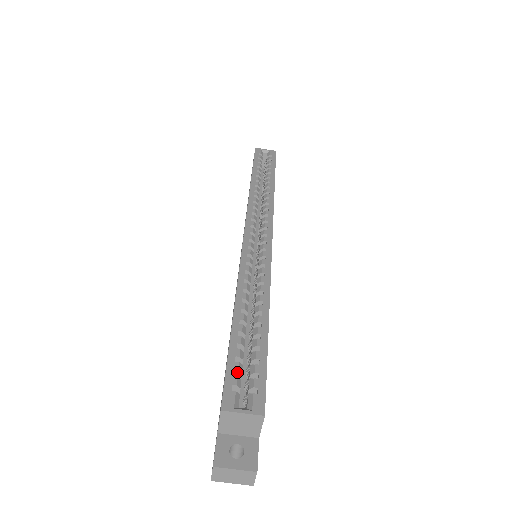
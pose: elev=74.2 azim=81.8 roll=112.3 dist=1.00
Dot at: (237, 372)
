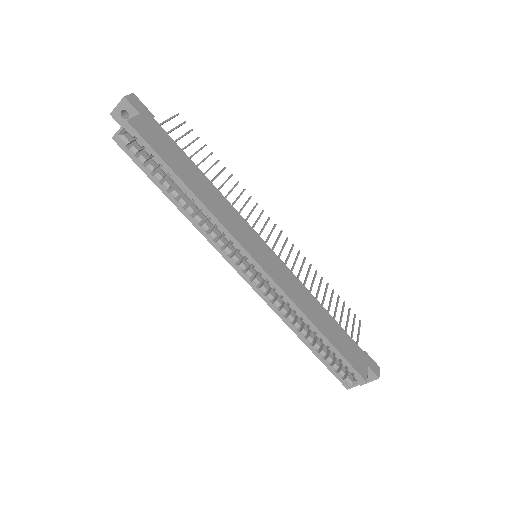
Dot at: (336, 369)
